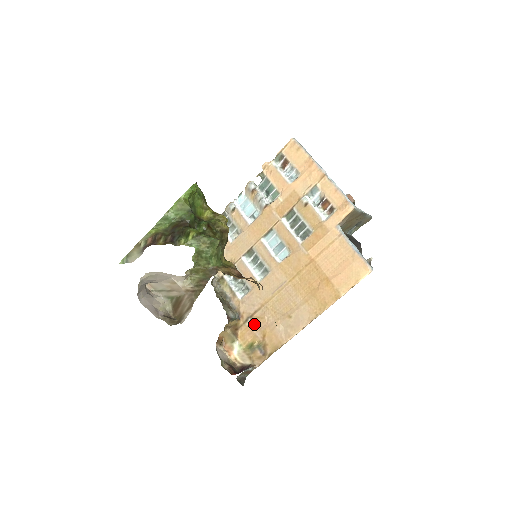
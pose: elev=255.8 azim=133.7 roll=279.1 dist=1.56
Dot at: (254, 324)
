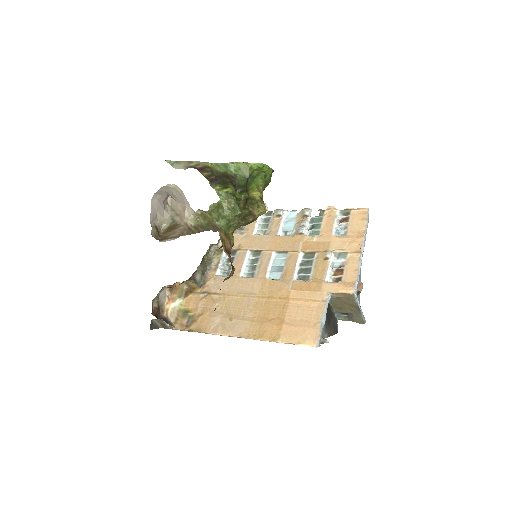
Dot at: (205, 300)
